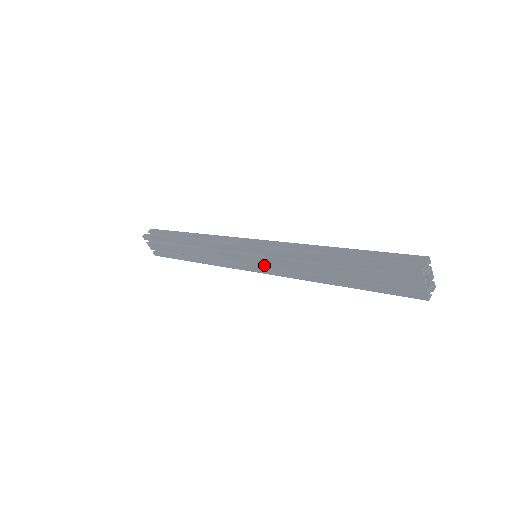
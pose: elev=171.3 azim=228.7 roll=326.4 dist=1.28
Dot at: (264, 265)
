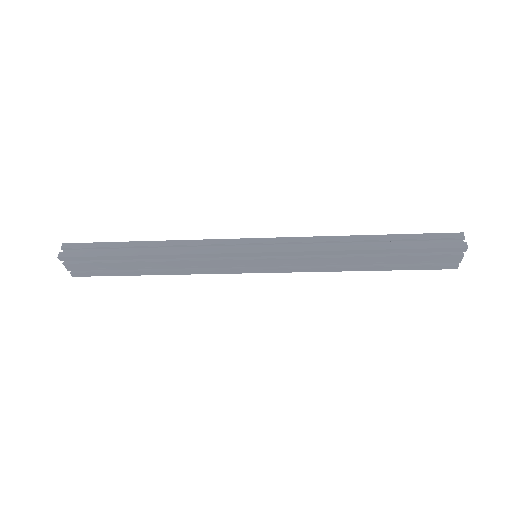
Dot at: (273, 265)
